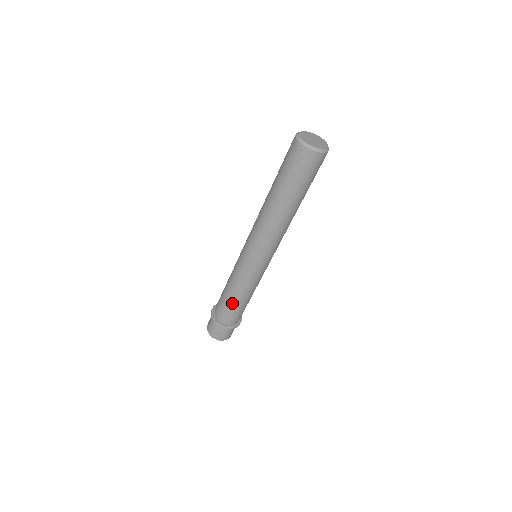
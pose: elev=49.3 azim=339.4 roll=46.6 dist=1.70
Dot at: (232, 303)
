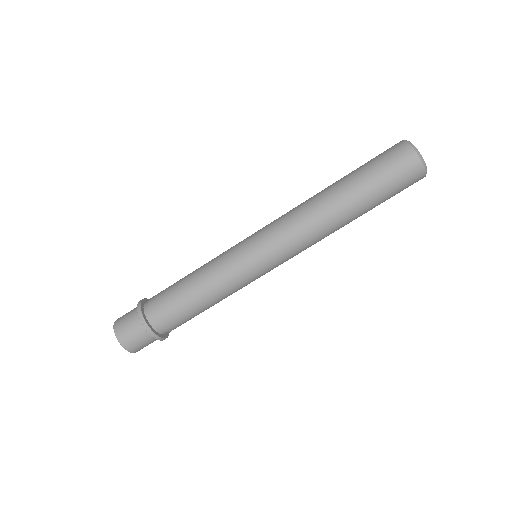
Dot at: (188, 302)
